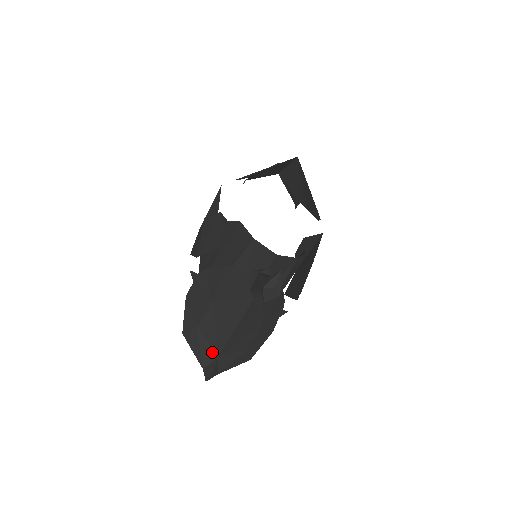
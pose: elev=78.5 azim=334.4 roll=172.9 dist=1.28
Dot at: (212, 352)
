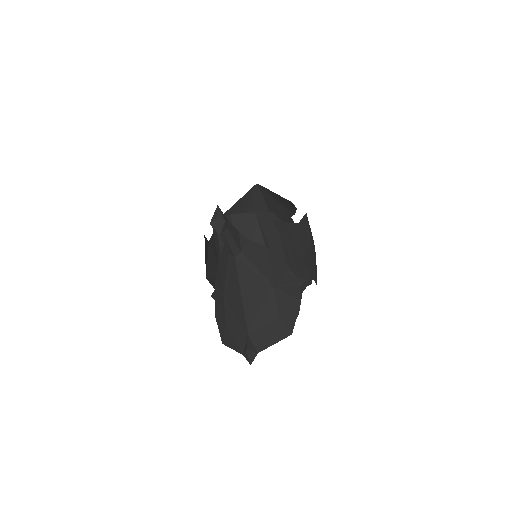
Dot at: (243, 335)
